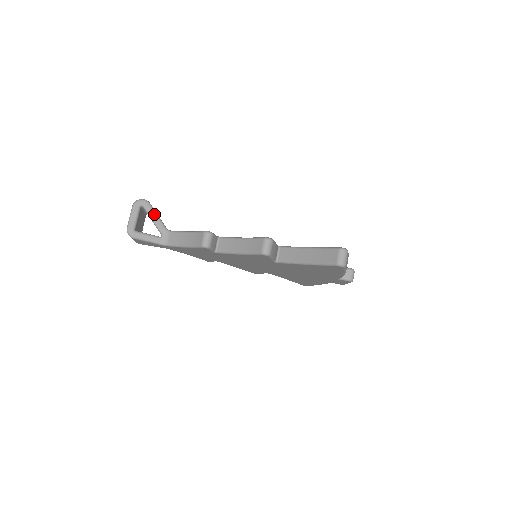
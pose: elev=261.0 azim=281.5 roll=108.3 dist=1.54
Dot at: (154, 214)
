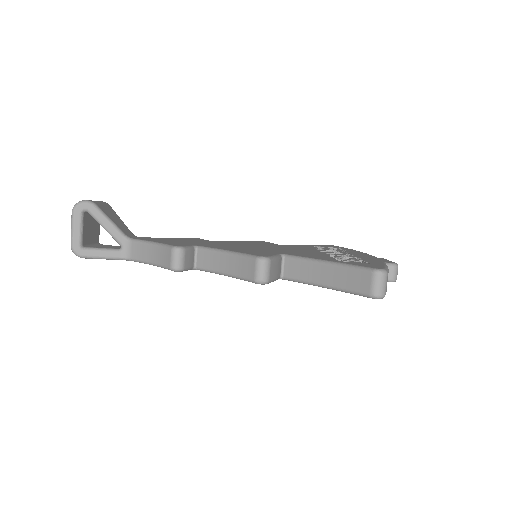
Dot at: (104, 219)
